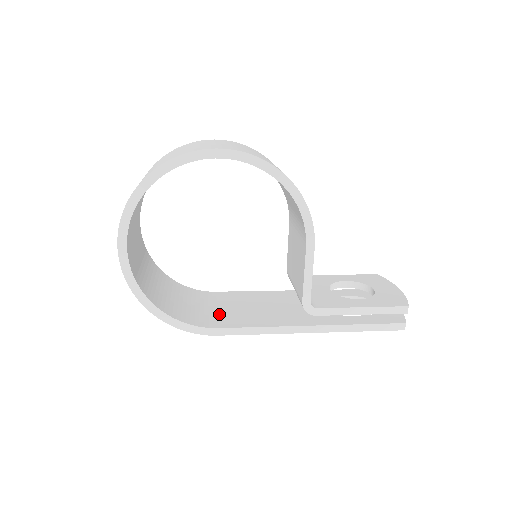
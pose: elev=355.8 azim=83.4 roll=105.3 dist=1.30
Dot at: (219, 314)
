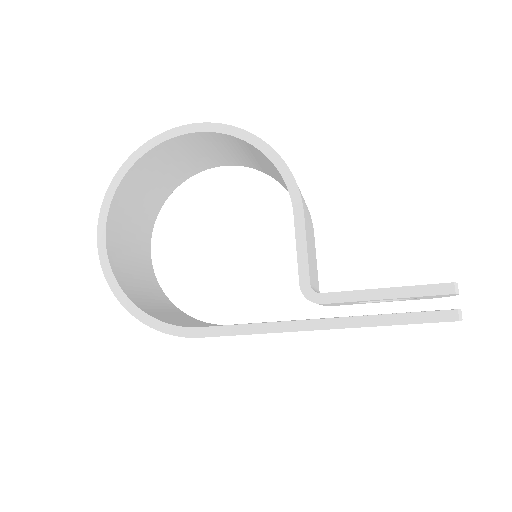
Dot at: occluded
